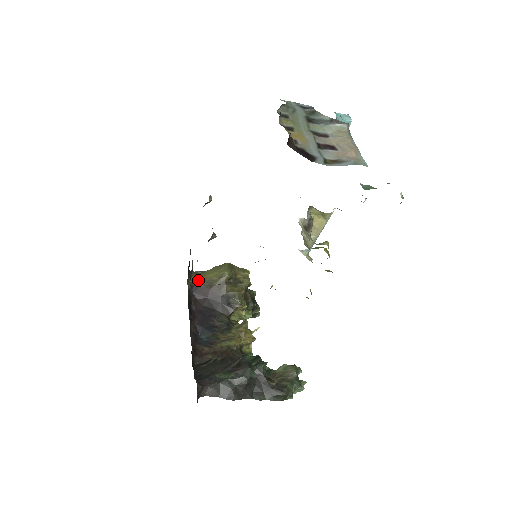
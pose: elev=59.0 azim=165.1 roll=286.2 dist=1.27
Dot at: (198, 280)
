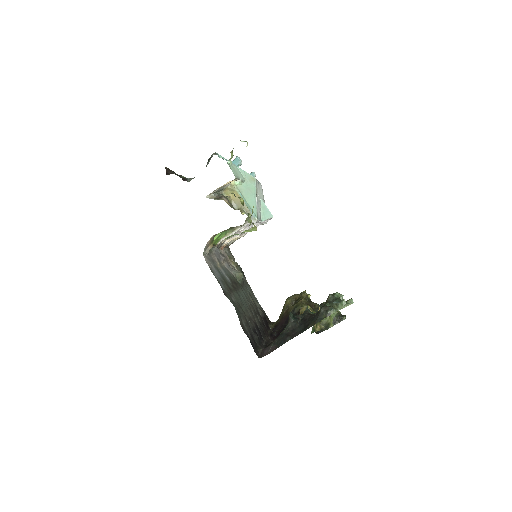
Dot at: (277, 322)
